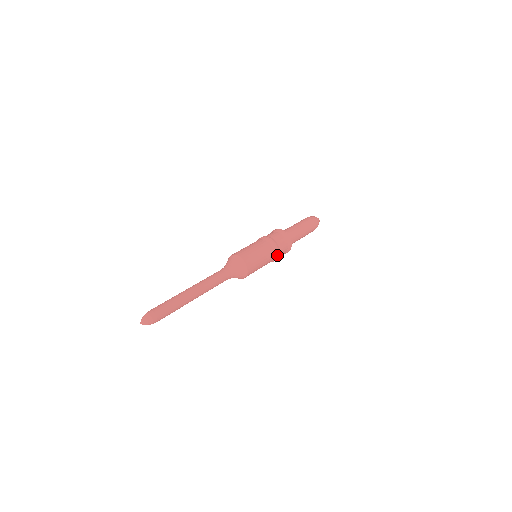
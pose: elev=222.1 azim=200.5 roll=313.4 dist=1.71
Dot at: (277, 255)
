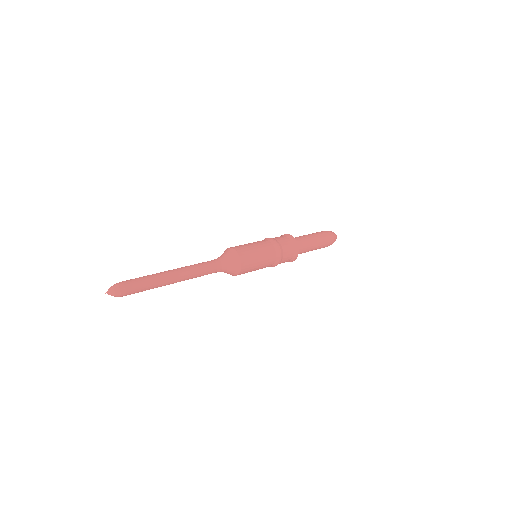
Dot at: (280, 257)
